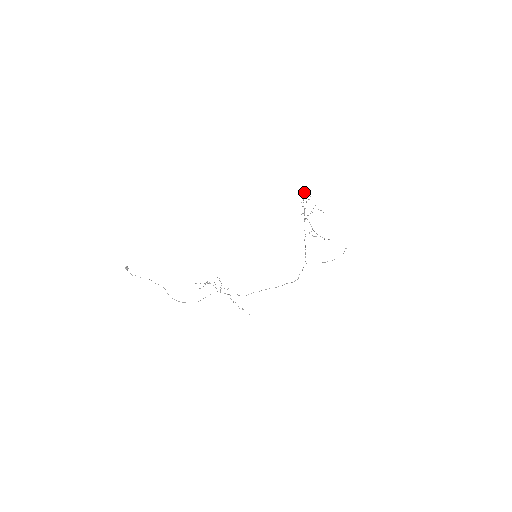
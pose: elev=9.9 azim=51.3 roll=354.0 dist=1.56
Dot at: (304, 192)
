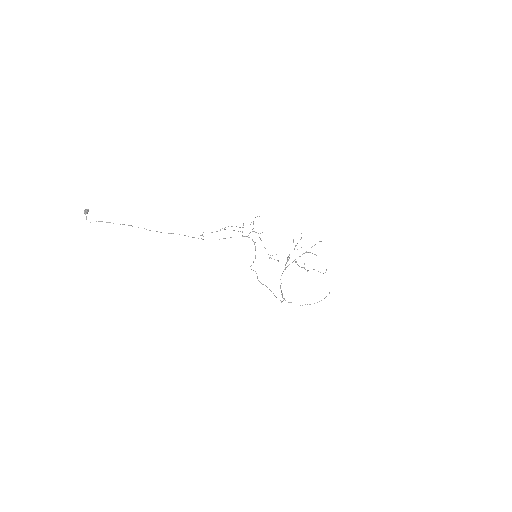
Dot at: occluded
